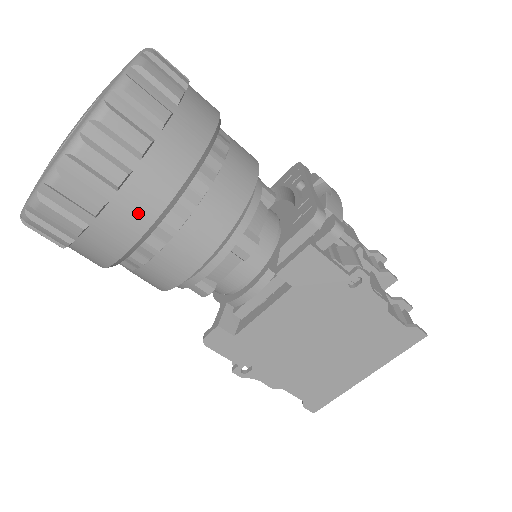
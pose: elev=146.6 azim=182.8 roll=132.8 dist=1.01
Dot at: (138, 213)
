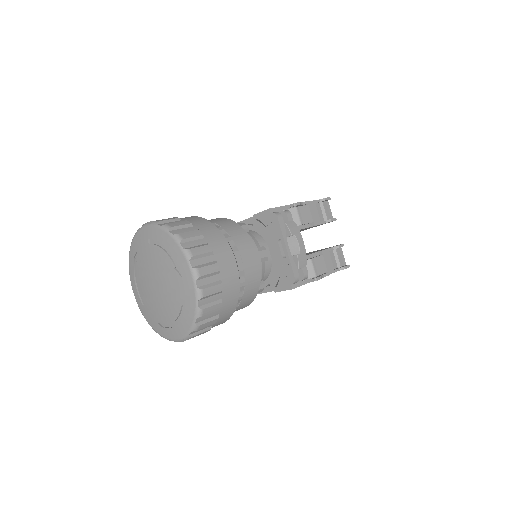
Dot at: occluded
